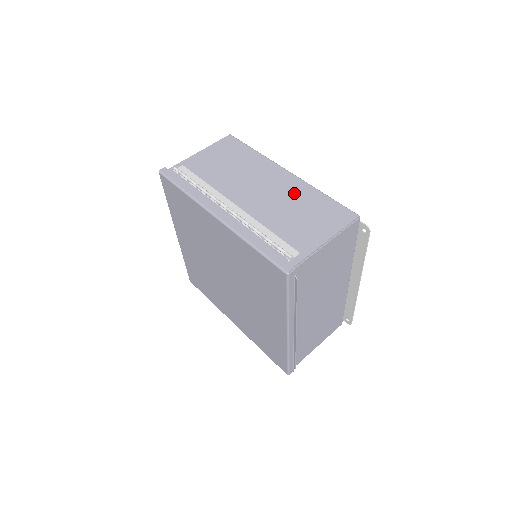
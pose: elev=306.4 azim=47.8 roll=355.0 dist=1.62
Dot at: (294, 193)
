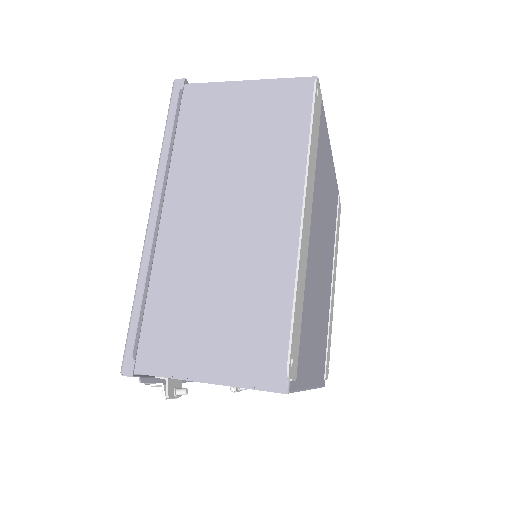
Dot at: occluded
